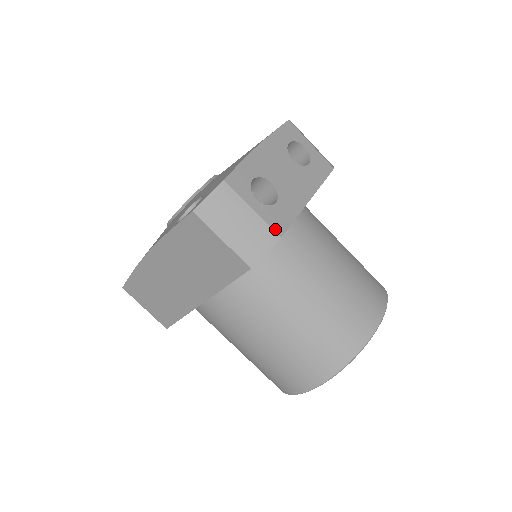
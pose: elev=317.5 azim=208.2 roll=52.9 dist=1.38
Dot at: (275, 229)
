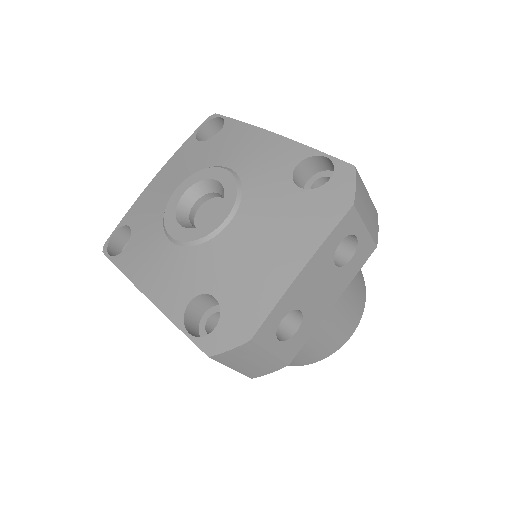
Dot at: (287, 360)
